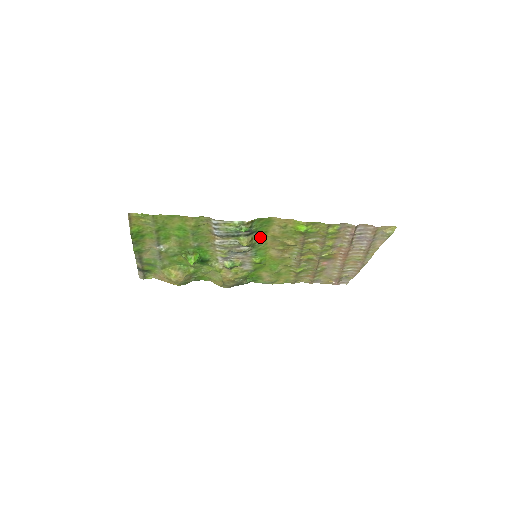
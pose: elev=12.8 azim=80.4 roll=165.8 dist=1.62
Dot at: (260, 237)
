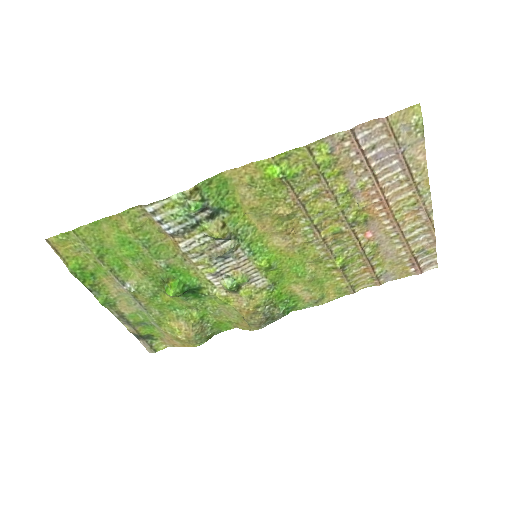
Dot at: (236, 218)
